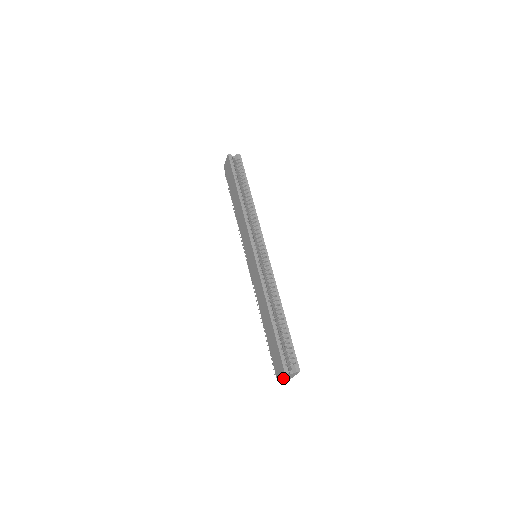
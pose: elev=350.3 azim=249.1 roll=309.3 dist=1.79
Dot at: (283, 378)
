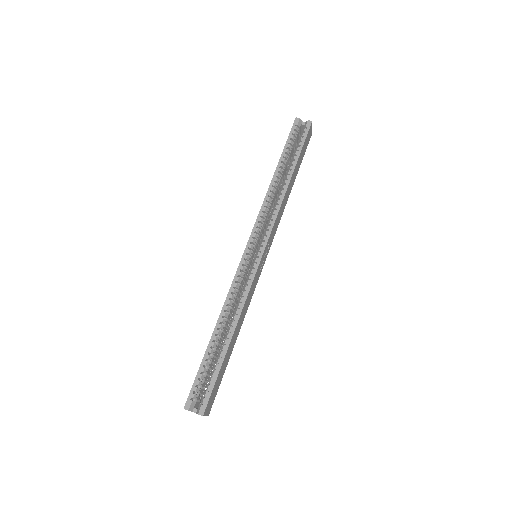
Dot at: occluded
